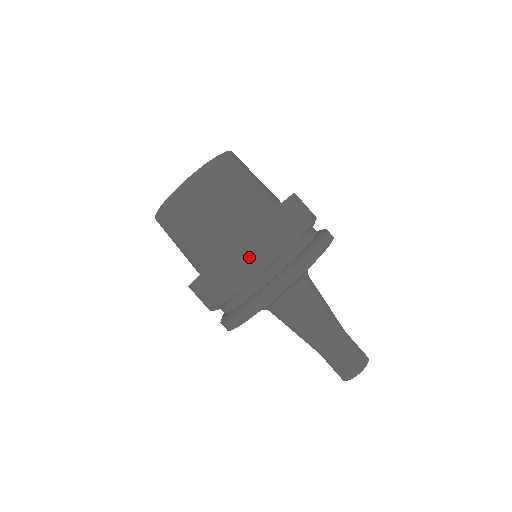
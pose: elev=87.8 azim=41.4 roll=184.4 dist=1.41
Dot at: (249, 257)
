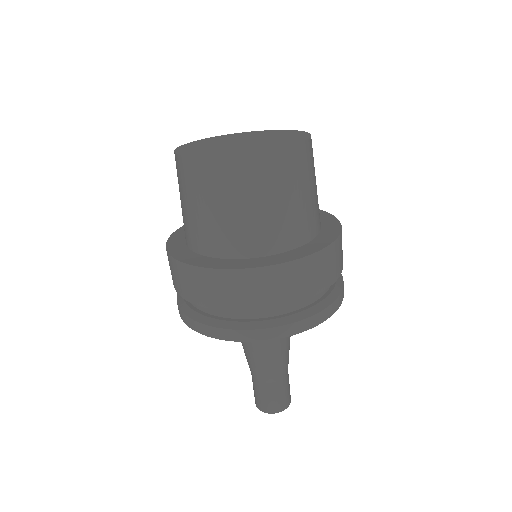
Dot at: (195, 286)
